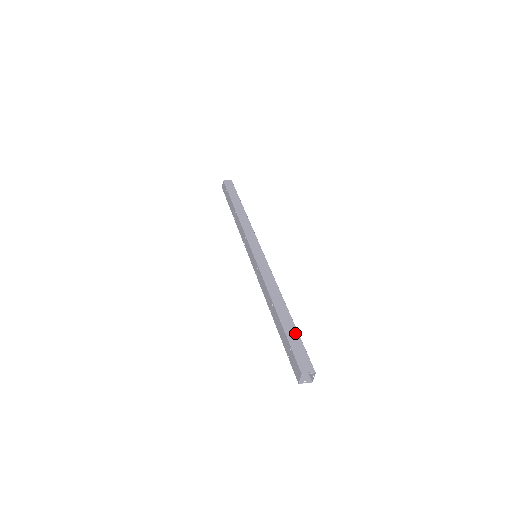
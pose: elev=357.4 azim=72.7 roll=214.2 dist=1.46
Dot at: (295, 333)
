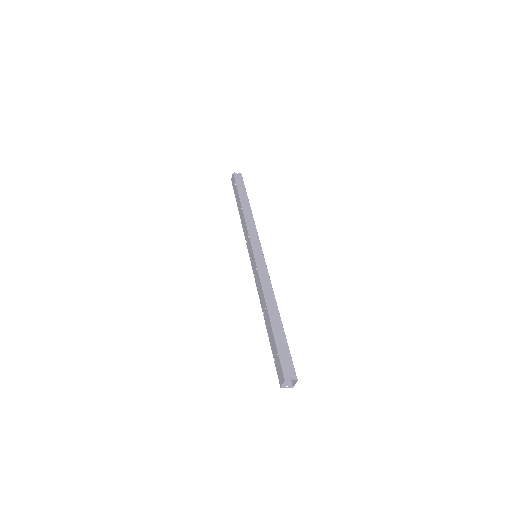
Dot at: (283, 339)
